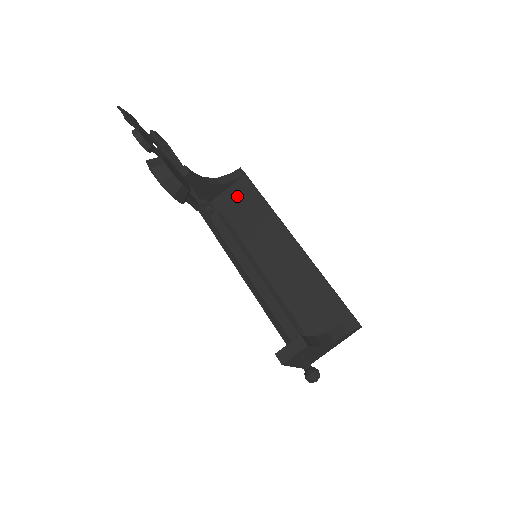
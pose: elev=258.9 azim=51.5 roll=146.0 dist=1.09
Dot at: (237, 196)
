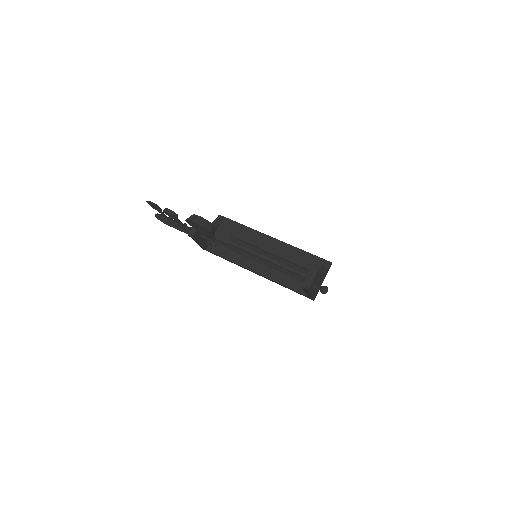
Dot at: (226, 231)
